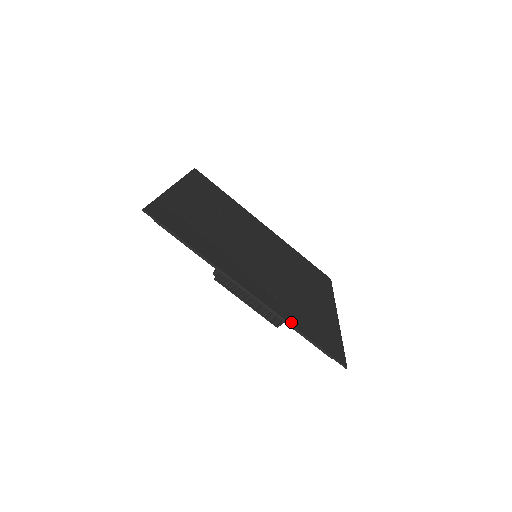
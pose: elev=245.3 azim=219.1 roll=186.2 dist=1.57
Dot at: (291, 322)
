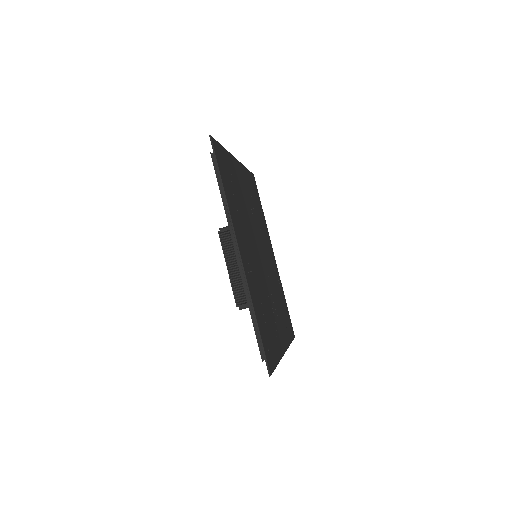
Dot at: (253, 303)
